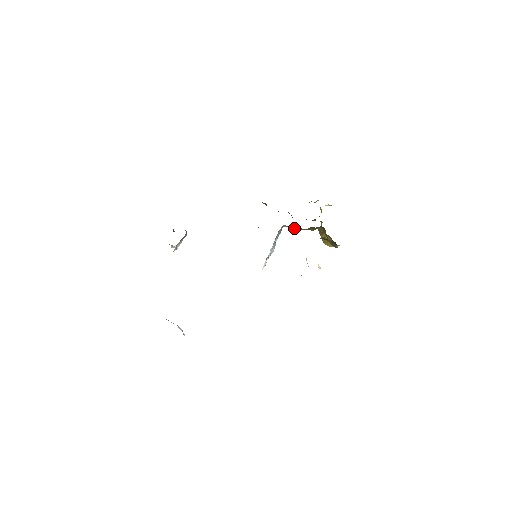
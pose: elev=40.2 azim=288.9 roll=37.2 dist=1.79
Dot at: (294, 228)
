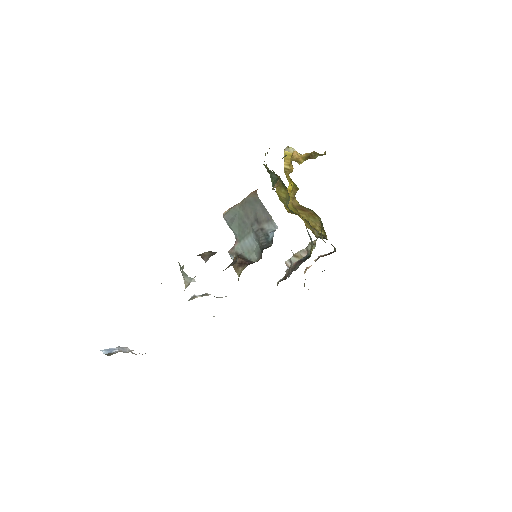
Dot at: (293, 213)
